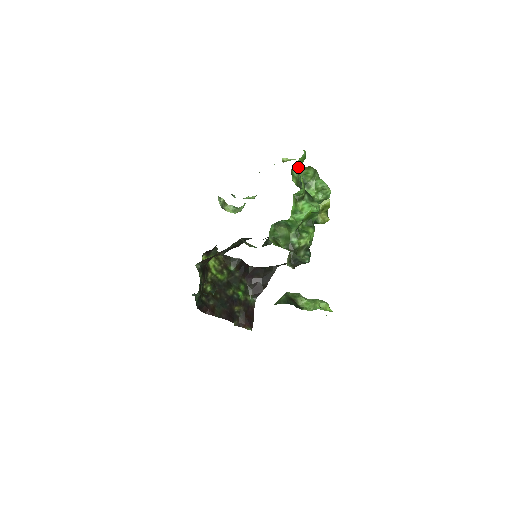
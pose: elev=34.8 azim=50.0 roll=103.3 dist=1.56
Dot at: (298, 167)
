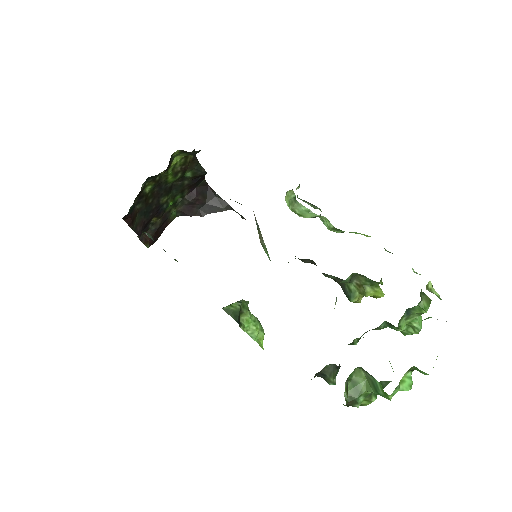
Dot at: occluded
